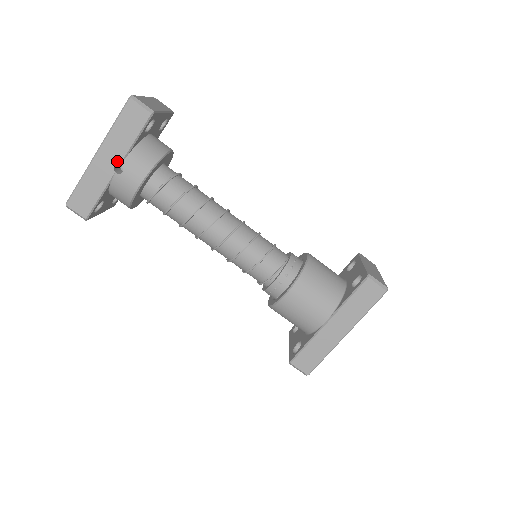
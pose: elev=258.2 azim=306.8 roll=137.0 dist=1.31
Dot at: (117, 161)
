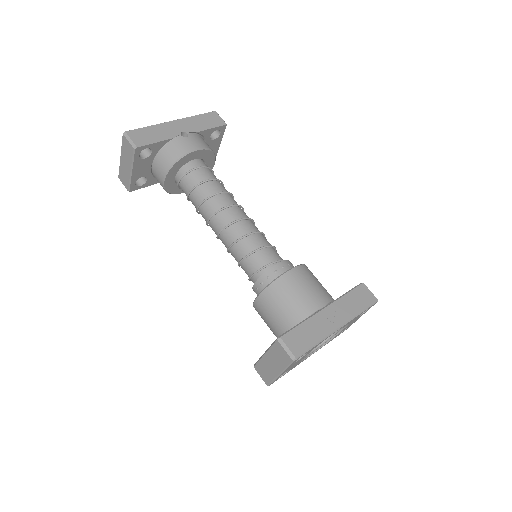
Dot at: (186, 131)
